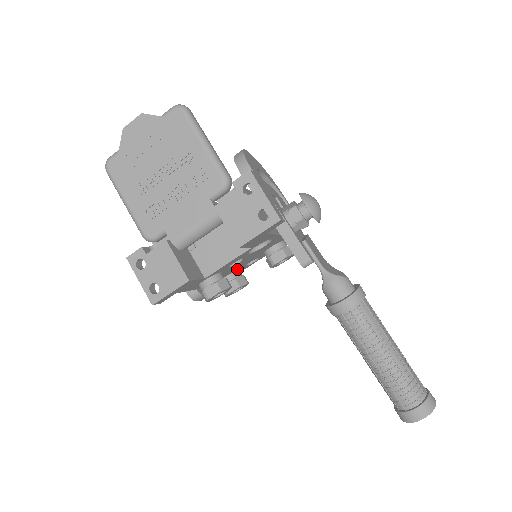
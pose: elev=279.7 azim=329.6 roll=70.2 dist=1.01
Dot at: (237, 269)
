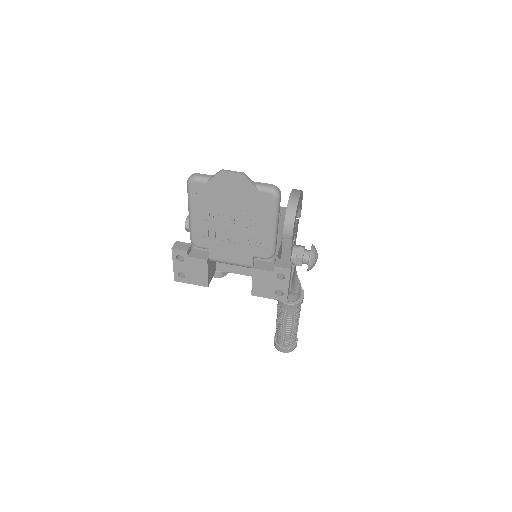
Dot at: occluded
